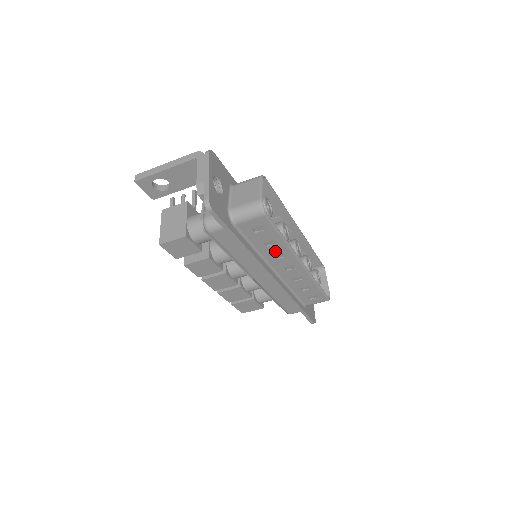
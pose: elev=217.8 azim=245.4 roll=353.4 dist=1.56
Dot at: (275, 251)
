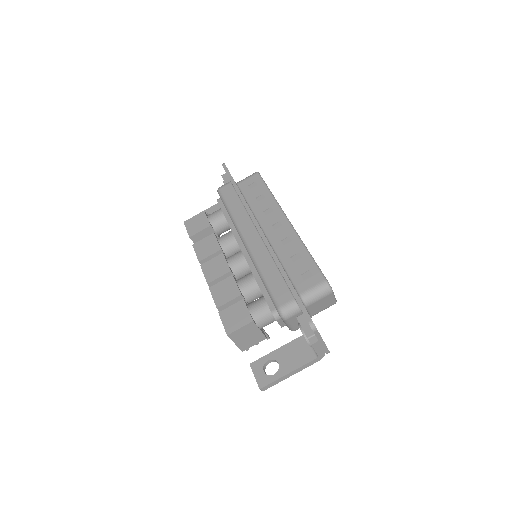
Dot at: (264, 206)
